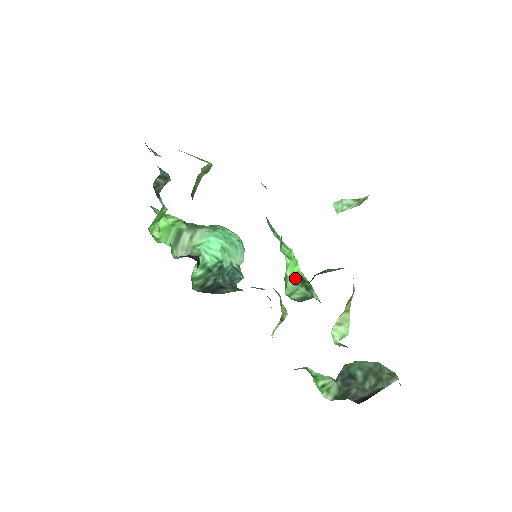
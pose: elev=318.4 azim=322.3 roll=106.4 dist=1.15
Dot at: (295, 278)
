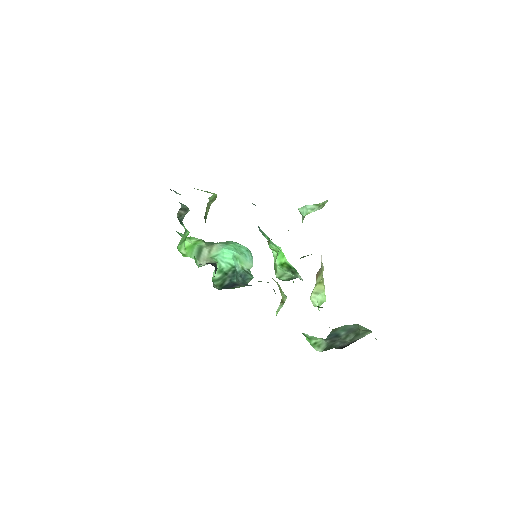
Dot at: (283, 266)
